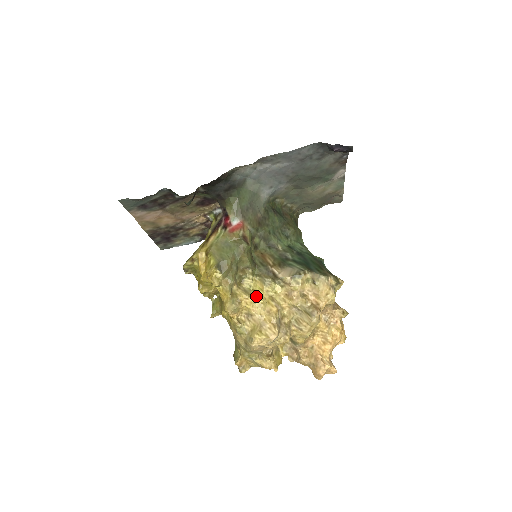
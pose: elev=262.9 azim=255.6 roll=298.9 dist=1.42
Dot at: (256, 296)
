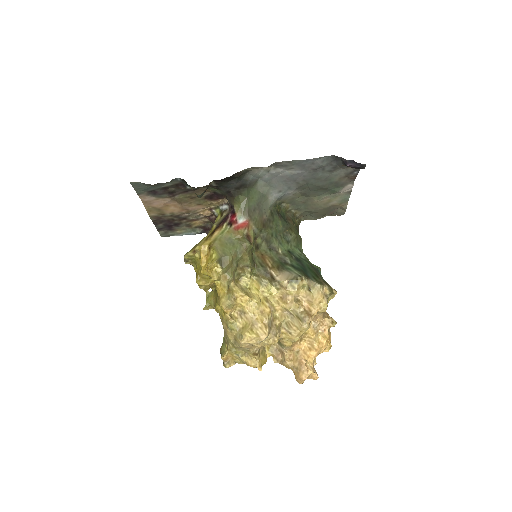
Dot at: (252, 295)
